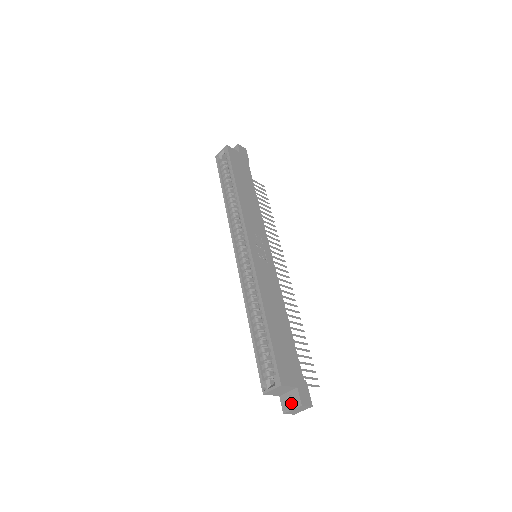
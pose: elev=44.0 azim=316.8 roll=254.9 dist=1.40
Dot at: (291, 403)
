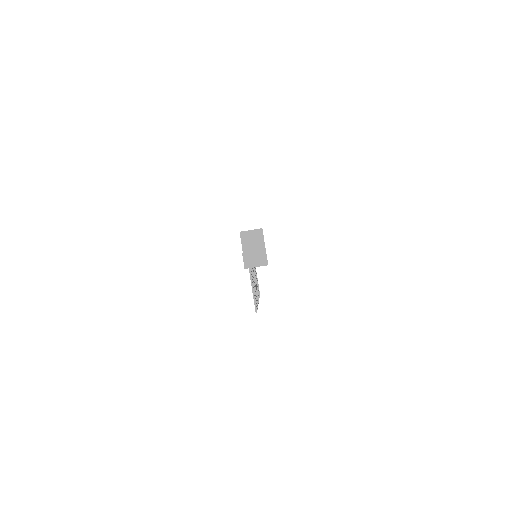
Dot at: occluded
